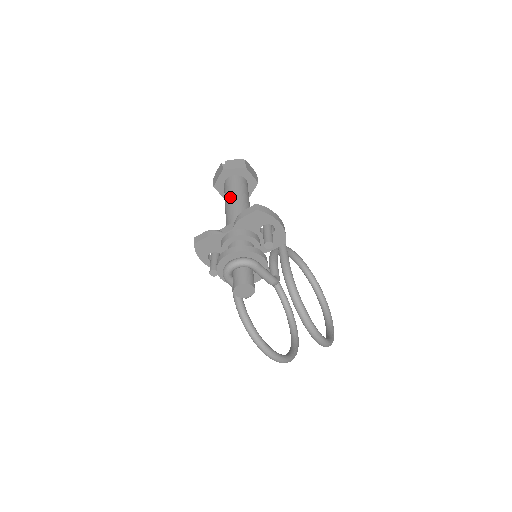
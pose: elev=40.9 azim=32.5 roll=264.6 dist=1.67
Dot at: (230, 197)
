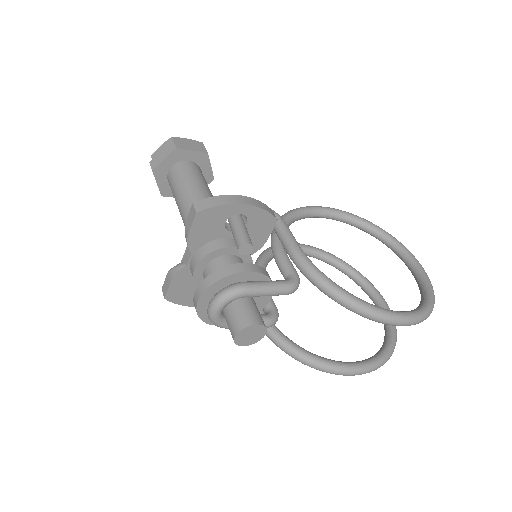
Dot at: (178, 202)
